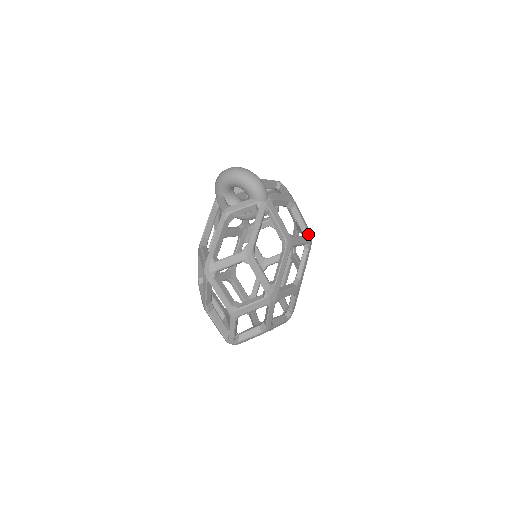
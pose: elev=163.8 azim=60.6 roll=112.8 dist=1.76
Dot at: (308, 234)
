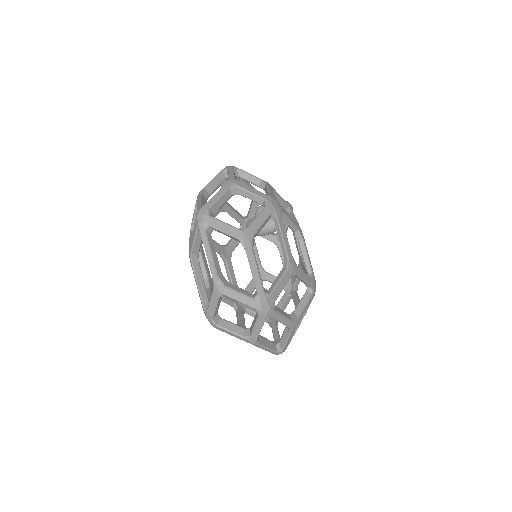
Dot at: (314, 277)
